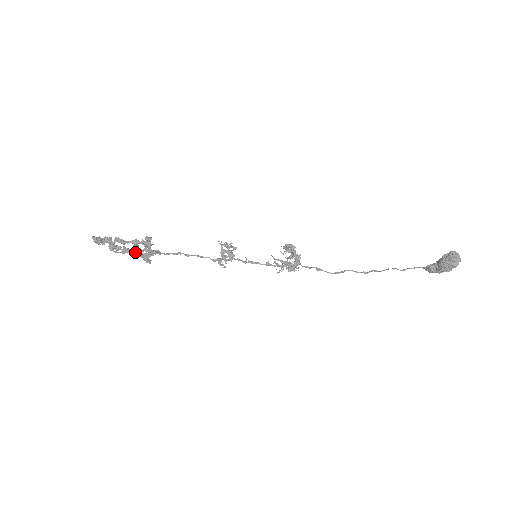
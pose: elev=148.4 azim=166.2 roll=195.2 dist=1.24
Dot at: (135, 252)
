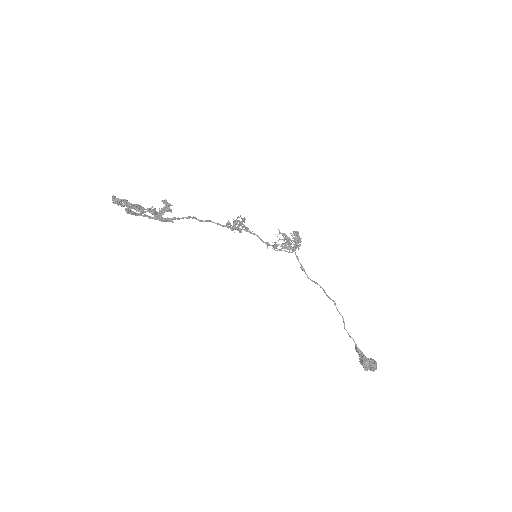
Dot at: (150, 217)
